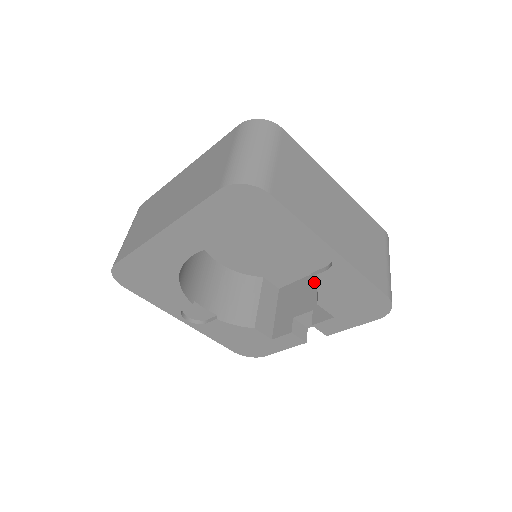
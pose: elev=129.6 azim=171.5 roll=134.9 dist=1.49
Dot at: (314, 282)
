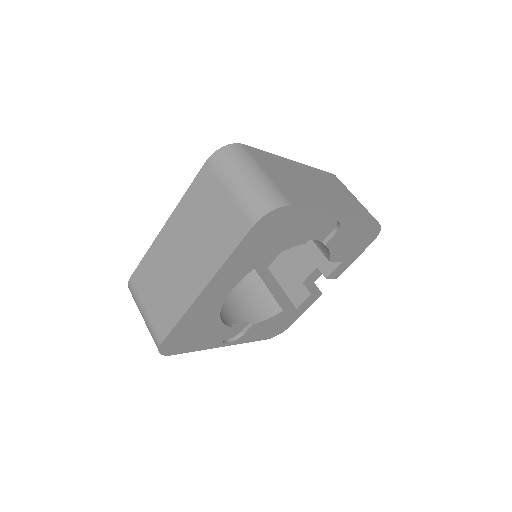
Dot at: (327, 247)
